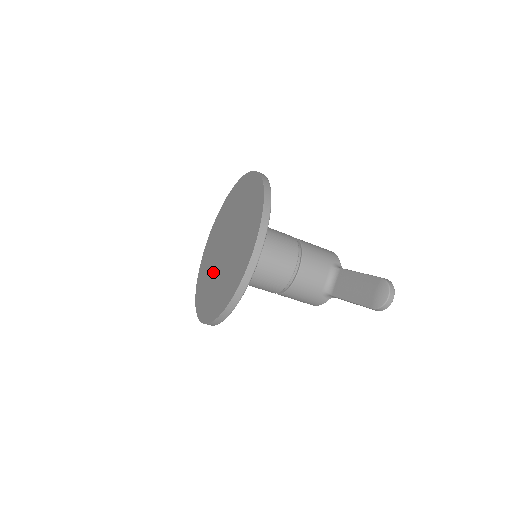
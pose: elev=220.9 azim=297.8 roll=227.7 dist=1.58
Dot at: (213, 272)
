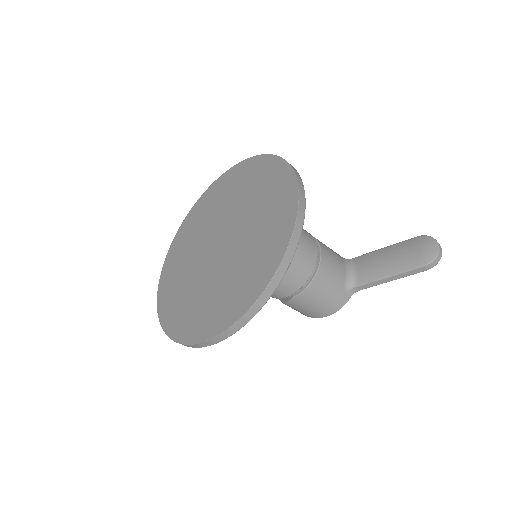
Dot at: (204, 281)
